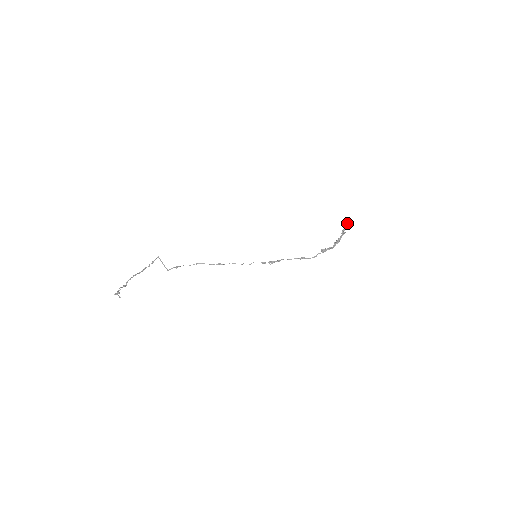
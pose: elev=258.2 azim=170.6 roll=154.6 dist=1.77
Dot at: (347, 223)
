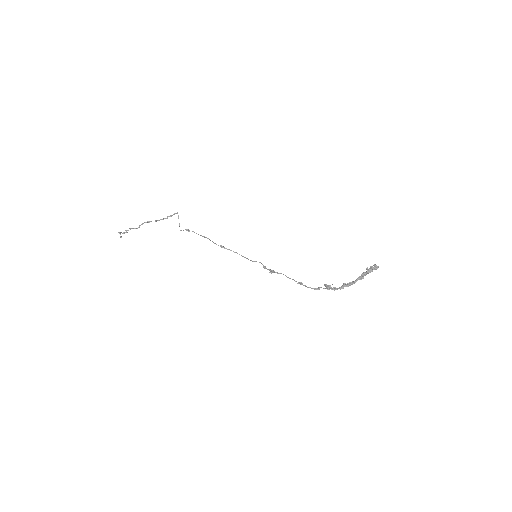
Dot at: (373, 267)
